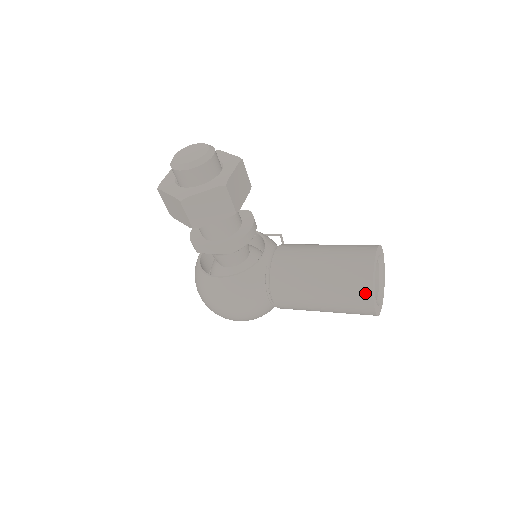
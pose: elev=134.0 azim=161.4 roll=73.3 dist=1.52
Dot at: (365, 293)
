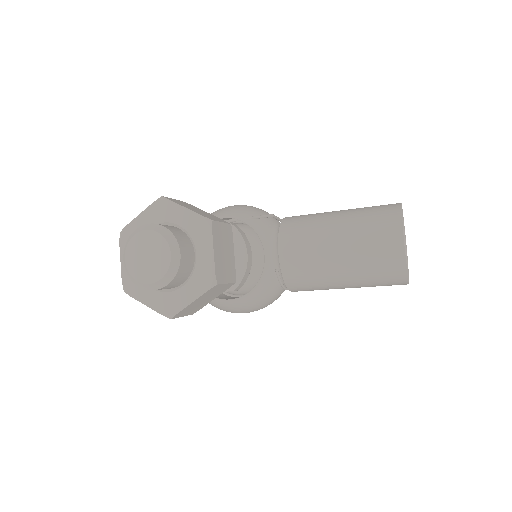
Dot at: (399, 282)
